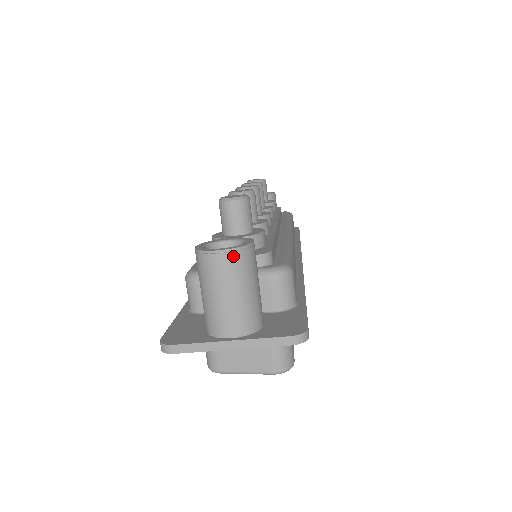
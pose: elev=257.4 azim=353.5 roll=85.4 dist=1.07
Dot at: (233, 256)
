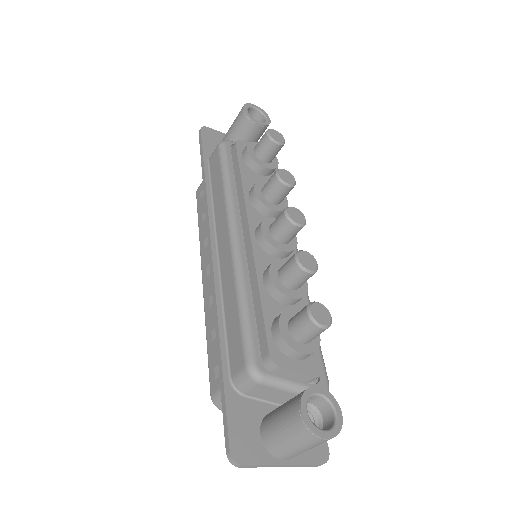
Dot at: occluded
